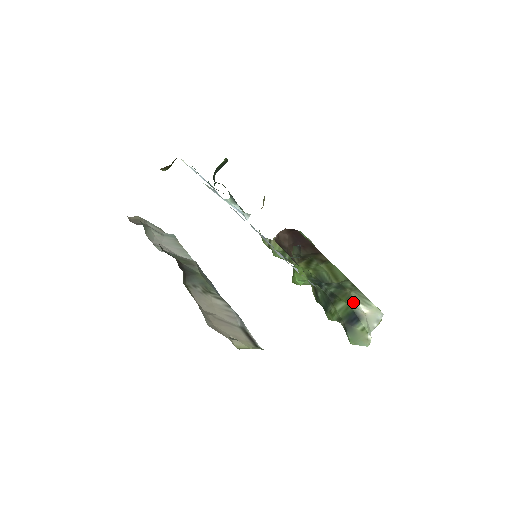
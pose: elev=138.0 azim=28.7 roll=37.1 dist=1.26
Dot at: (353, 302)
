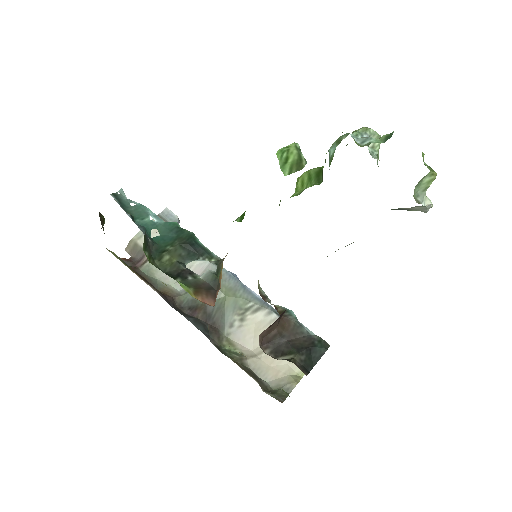
Dot at: occluded
